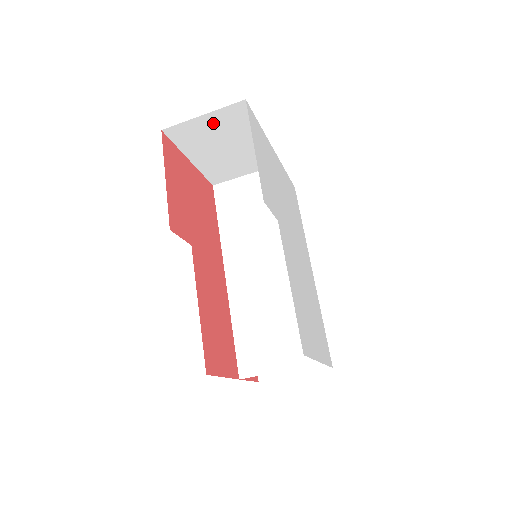
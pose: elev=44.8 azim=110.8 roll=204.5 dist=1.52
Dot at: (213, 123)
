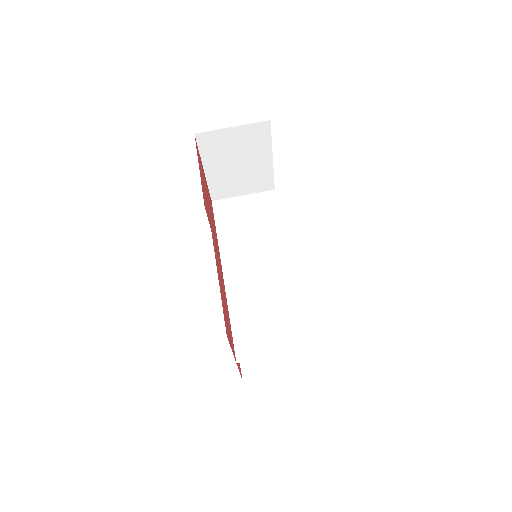
Dot at: (237, 137)
